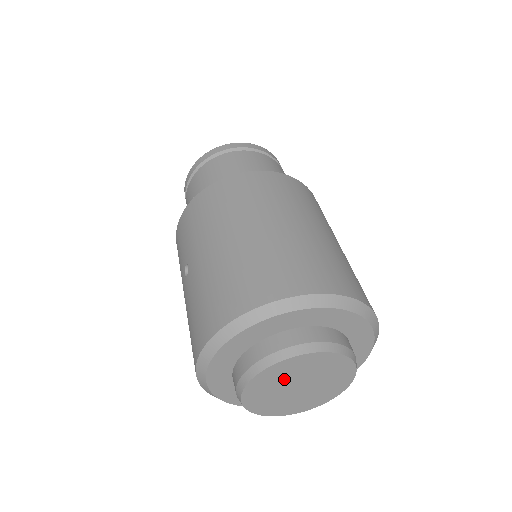
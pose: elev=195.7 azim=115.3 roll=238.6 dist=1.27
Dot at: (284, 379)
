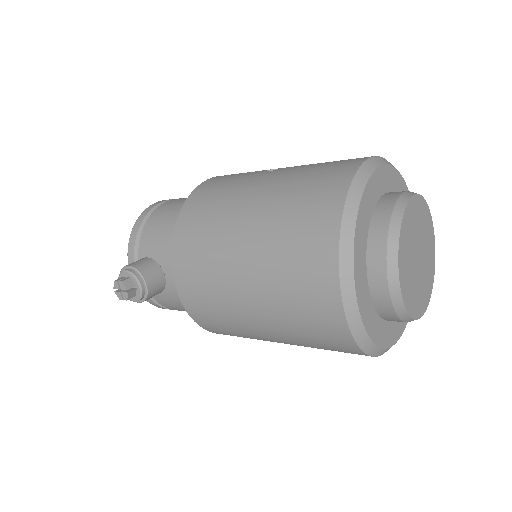
Dot at: (420, 229)
